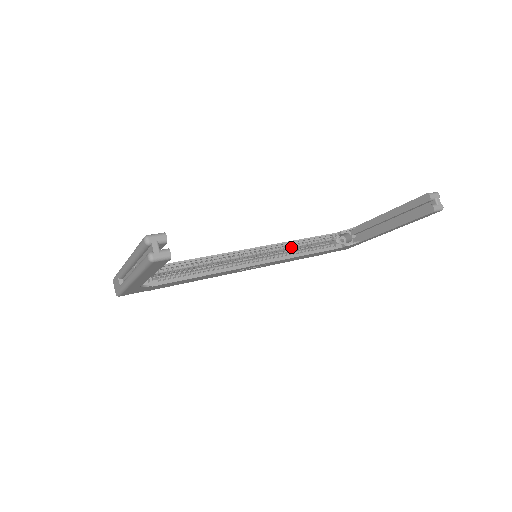
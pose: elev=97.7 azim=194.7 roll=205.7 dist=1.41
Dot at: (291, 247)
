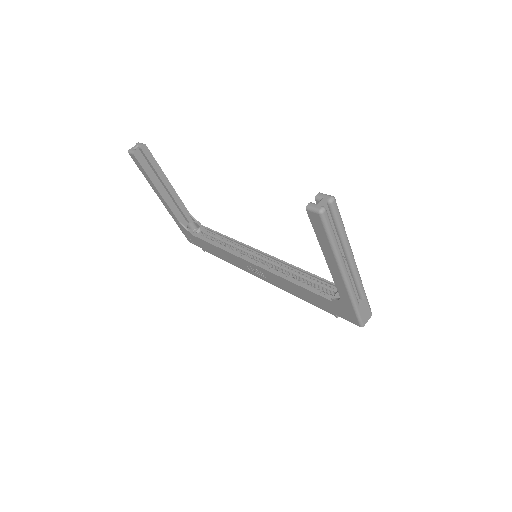
Dot at: (291, 272)
